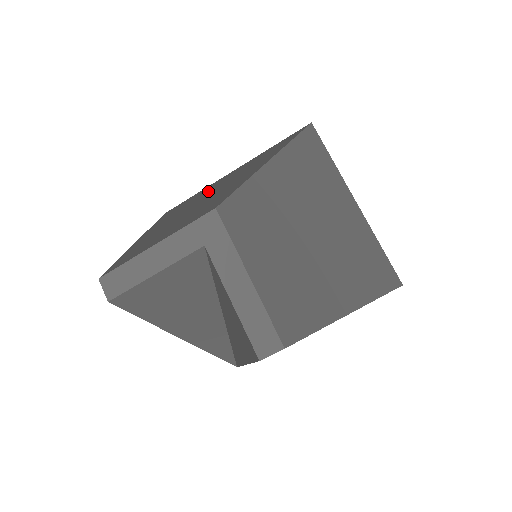
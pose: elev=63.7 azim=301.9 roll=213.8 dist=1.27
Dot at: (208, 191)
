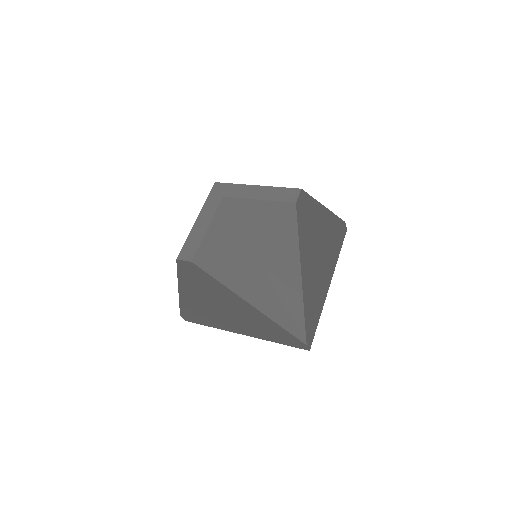
Dot at: occluded
